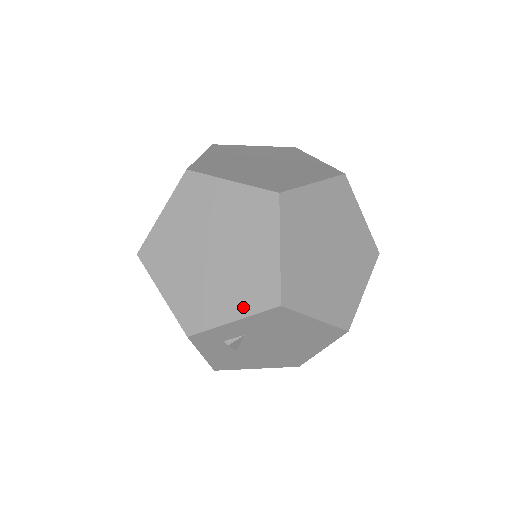
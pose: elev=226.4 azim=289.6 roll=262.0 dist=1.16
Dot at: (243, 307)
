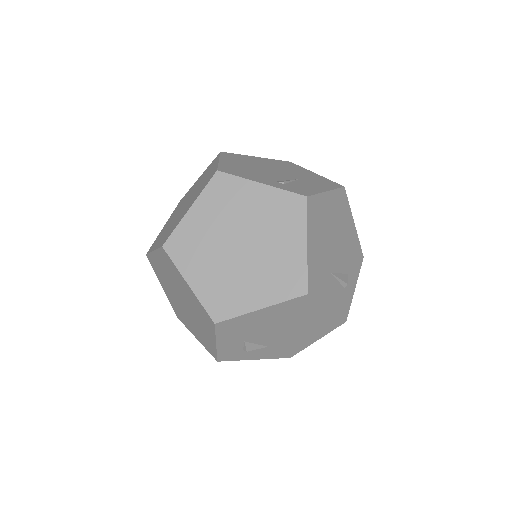
Dot at: (210, 332)
